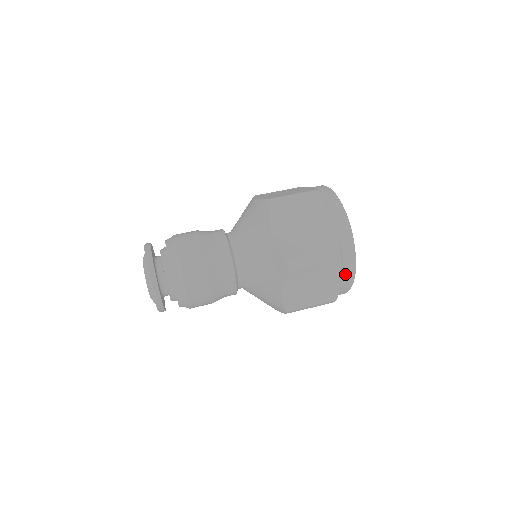
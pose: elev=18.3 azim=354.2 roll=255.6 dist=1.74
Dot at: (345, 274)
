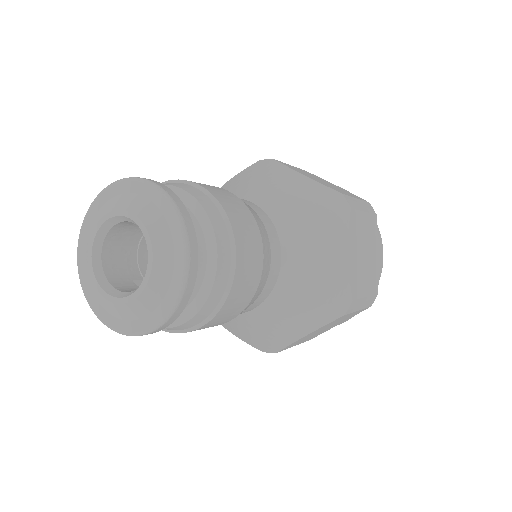
Dot at: (378, 244)
